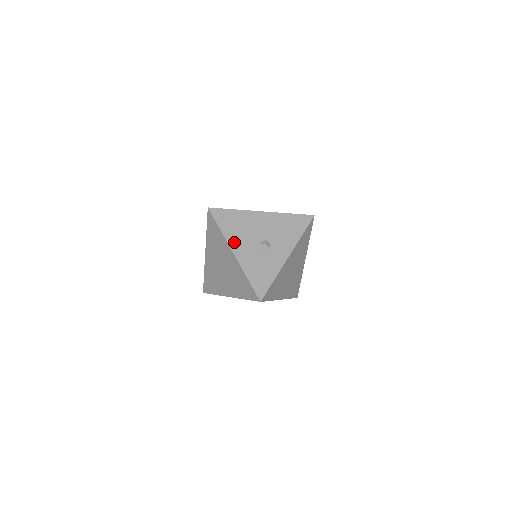
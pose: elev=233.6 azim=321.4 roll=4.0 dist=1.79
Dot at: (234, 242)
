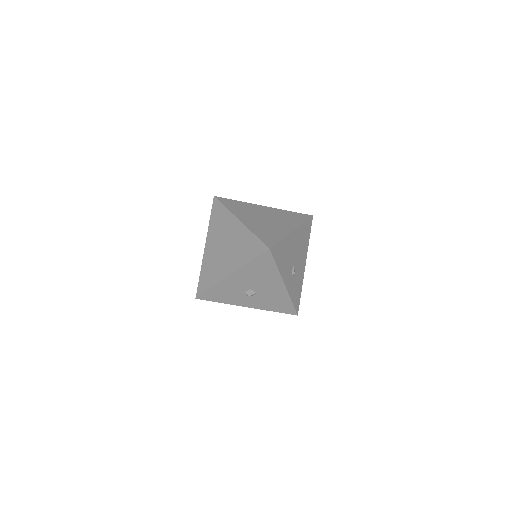
Dot at: (241, 274)
